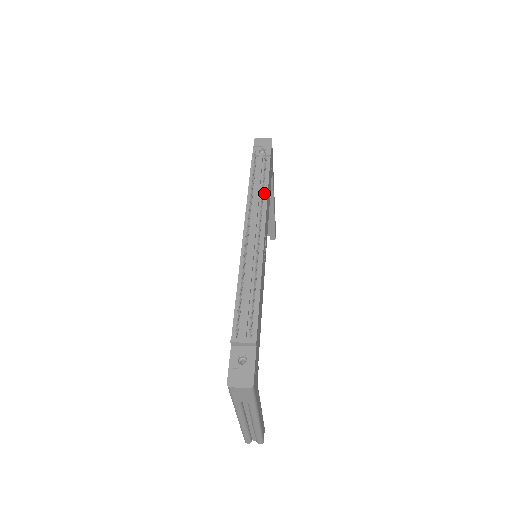
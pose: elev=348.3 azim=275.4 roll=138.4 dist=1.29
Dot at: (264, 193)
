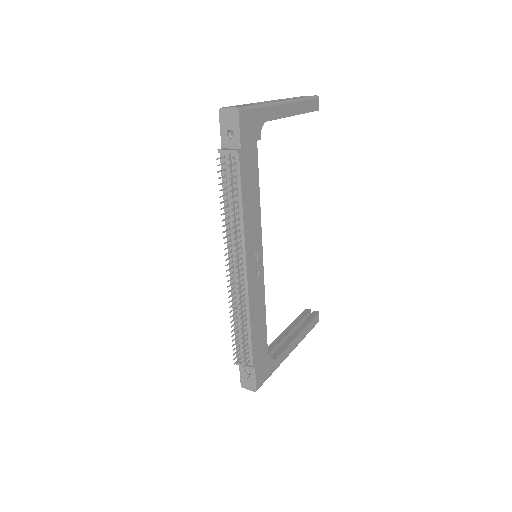
Dot at: (239, 214)
